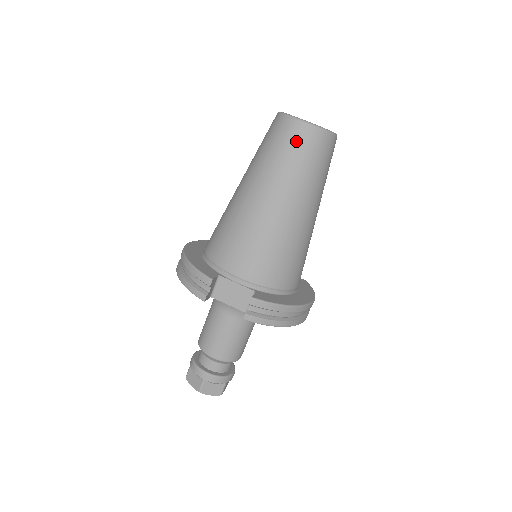
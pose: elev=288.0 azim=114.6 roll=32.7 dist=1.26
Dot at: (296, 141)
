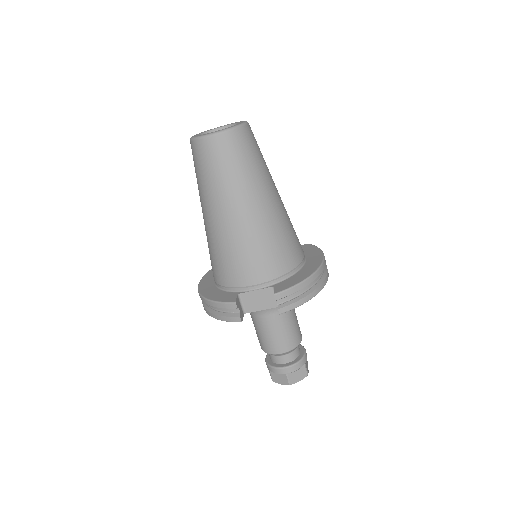
Dot at: (219, 153)
